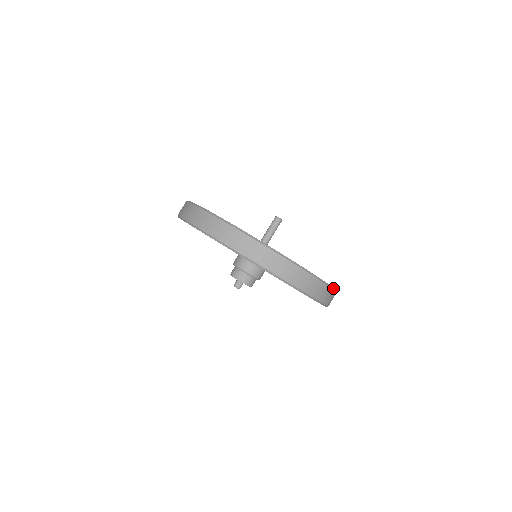
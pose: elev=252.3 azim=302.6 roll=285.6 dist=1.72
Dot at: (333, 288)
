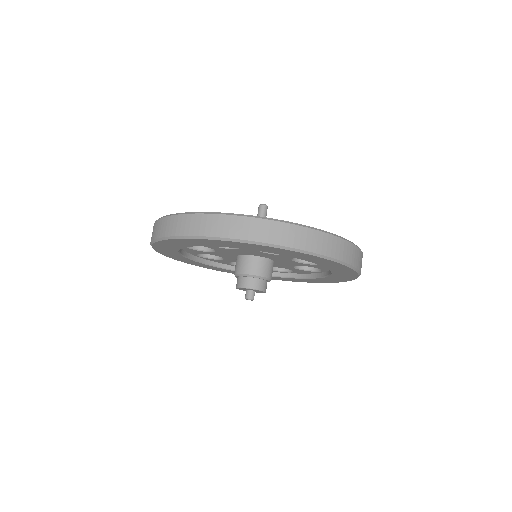
Dot at: (360, 249)
